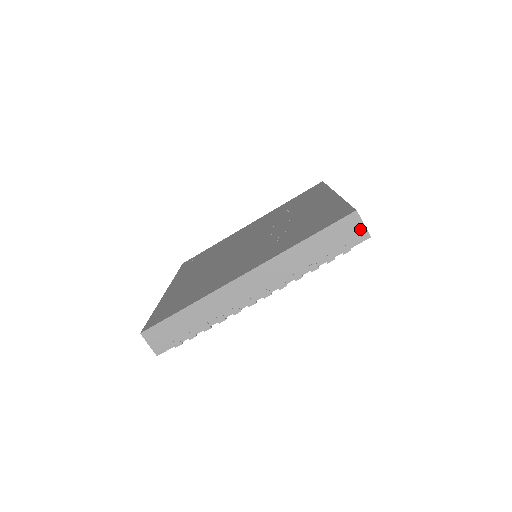
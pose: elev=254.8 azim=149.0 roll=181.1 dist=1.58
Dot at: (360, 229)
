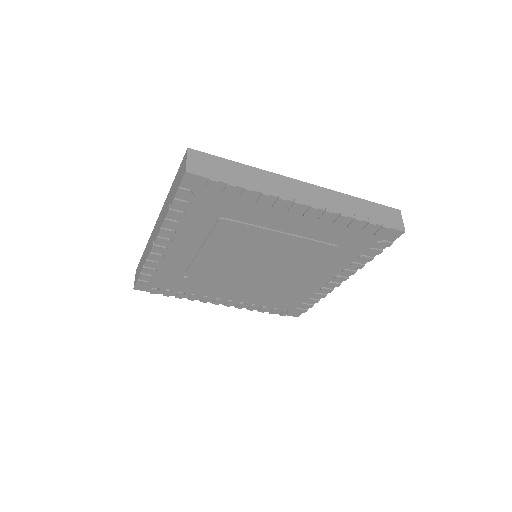
Dot at: (399, 222)
